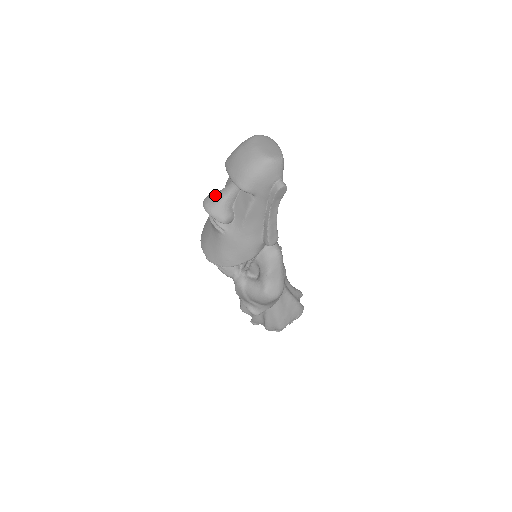
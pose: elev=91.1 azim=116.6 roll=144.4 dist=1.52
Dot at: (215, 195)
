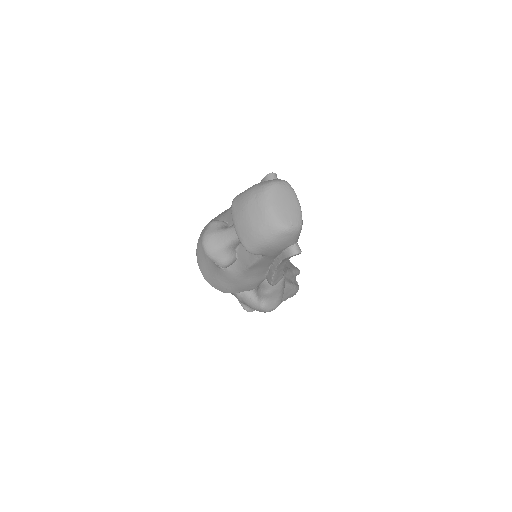
Dot at: (216, 235)
